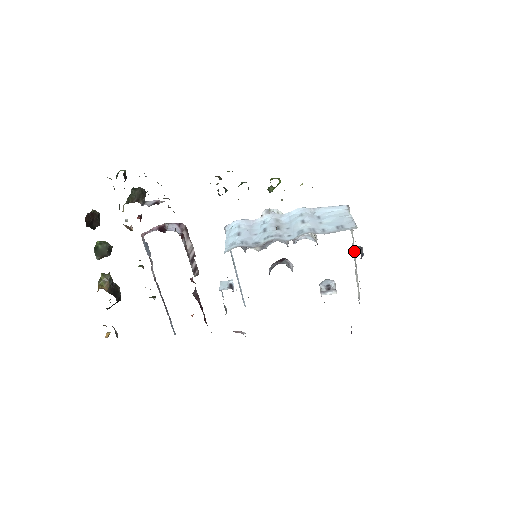
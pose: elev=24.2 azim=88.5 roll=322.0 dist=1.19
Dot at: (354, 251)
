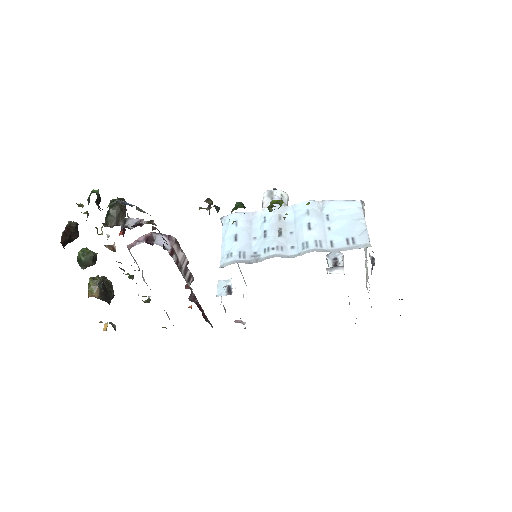
Dot at: occluded
